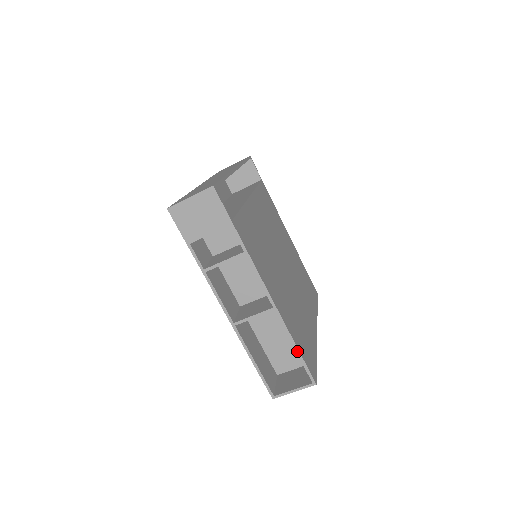
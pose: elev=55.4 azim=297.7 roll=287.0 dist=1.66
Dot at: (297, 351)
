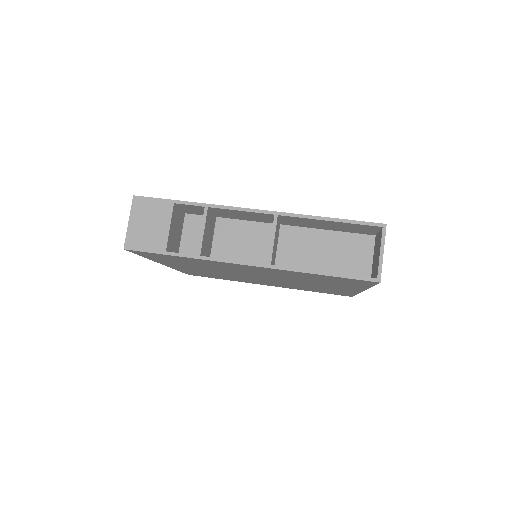
Dot at: (335, 220)
